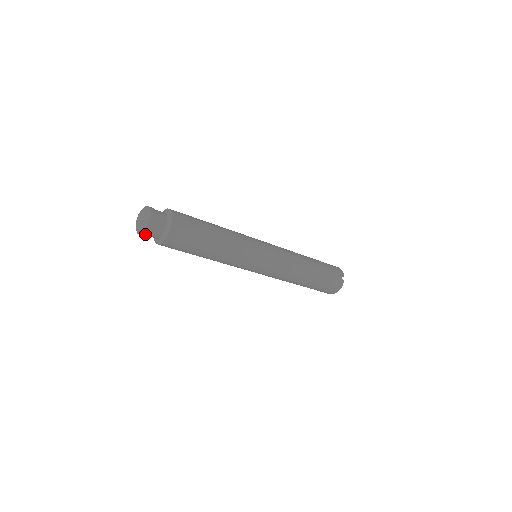
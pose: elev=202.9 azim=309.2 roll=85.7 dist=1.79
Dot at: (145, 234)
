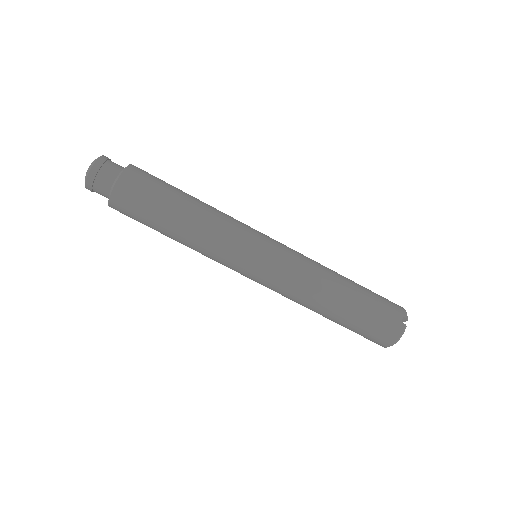
Dot at: (89, 186)
